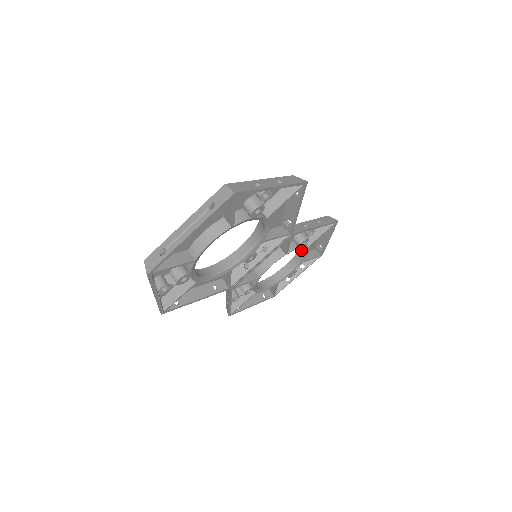
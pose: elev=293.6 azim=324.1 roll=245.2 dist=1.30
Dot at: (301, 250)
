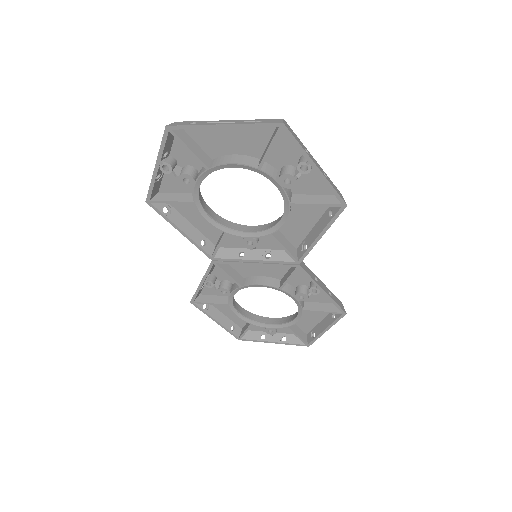
Dot at: (295, 314)
